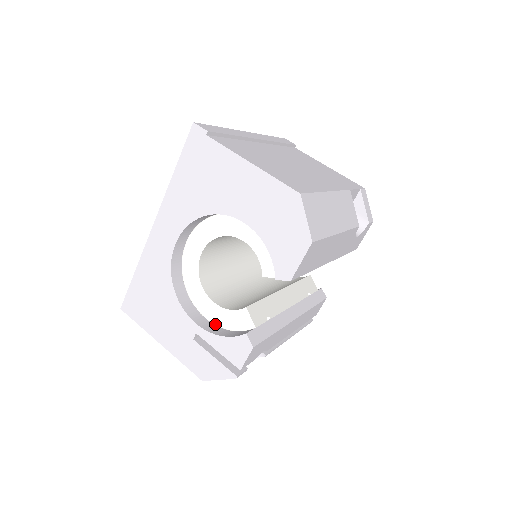
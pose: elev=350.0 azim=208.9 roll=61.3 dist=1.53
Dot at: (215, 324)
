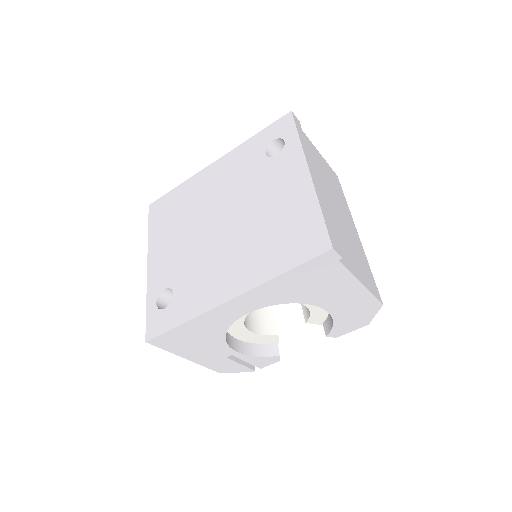
Dot at: (242, 341)
